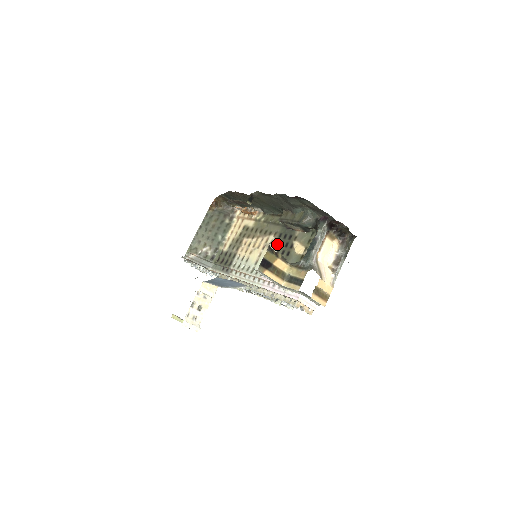
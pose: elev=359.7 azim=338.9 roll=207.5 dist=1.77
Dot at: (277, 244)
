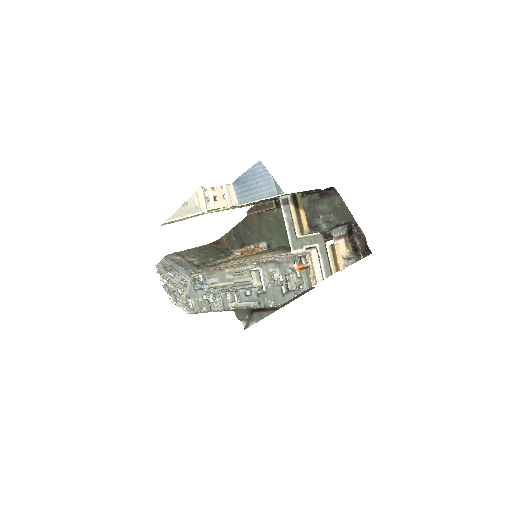
Dot at: occluded
